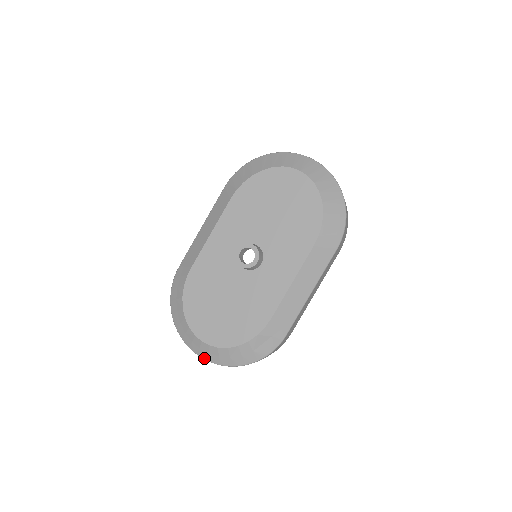
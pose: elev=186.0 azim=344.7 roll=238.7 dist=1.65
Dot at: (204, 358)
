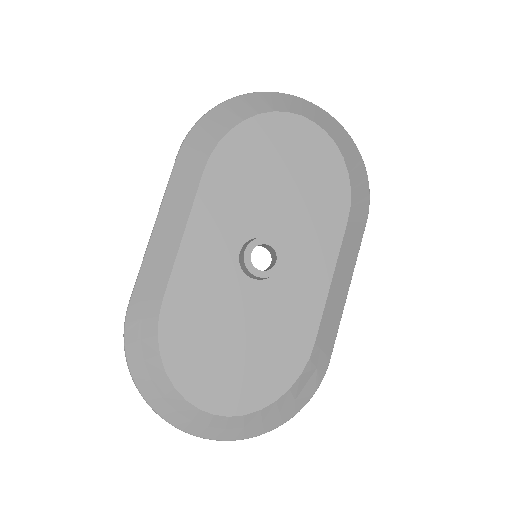
Dot at: (215, 439)
